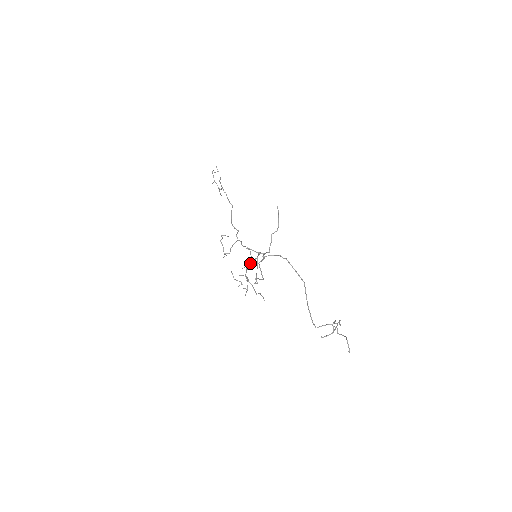
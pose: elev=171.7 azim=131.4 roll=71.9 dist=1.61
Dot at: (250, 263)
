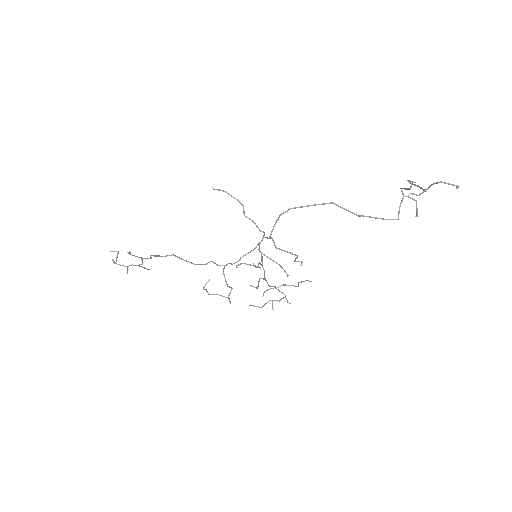
Dot at: (262, 267)
